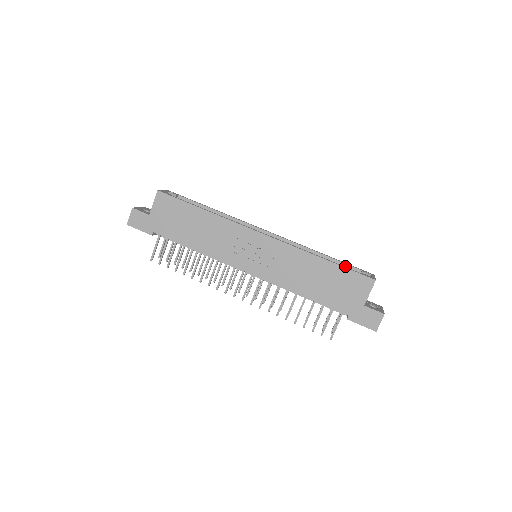
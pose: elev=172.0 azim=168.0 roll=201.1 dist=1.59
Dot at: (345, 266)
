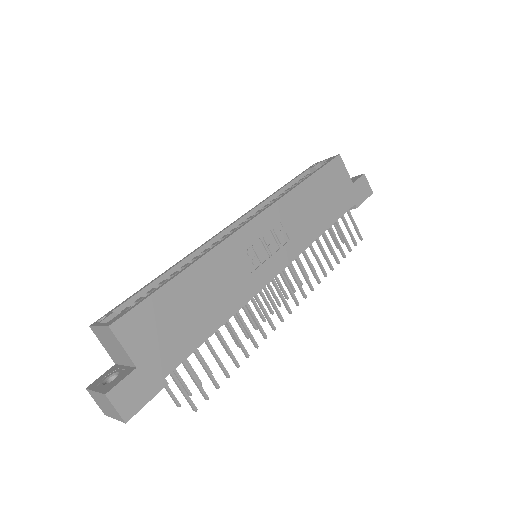
Dot at: (299, 179)
